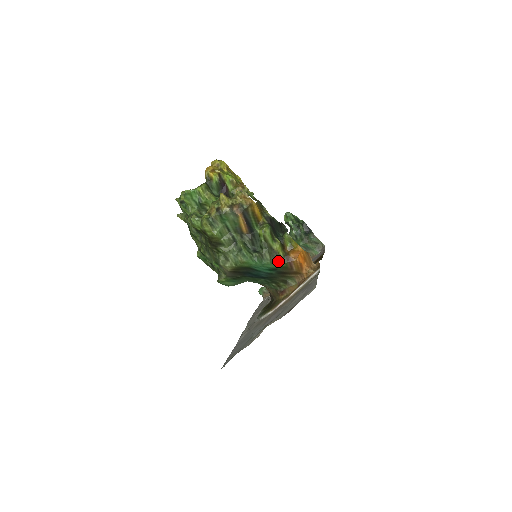
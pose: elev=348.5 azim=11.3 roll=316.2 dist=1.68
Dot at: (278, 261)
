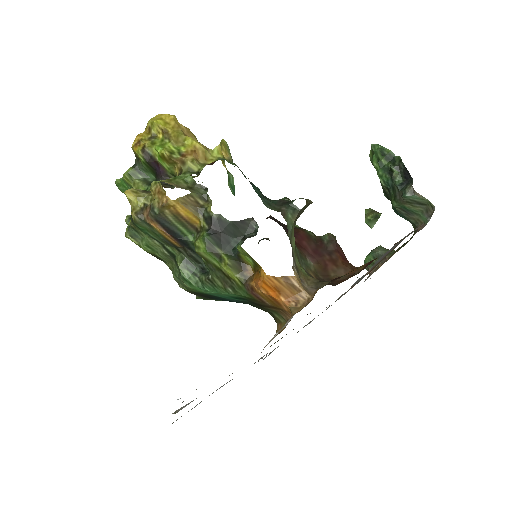
Dot at: (237, 290)
